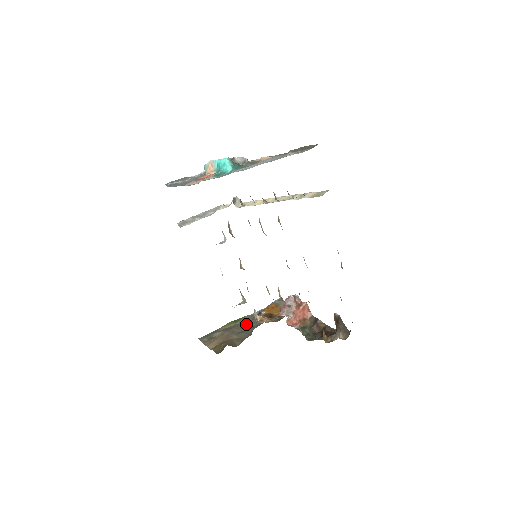
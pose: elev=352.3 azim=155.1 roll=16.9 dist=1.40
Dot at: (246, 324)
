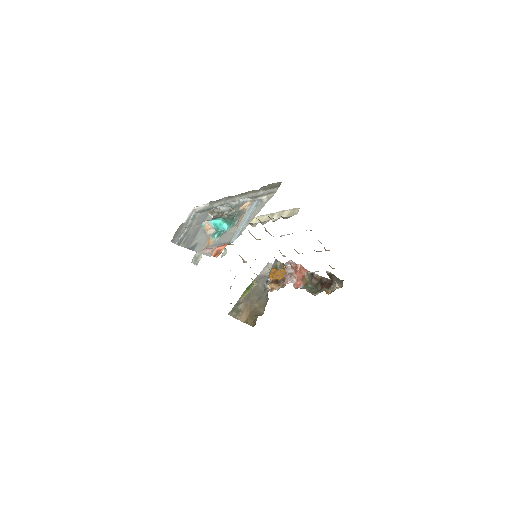
Dot at: (258, 289)
